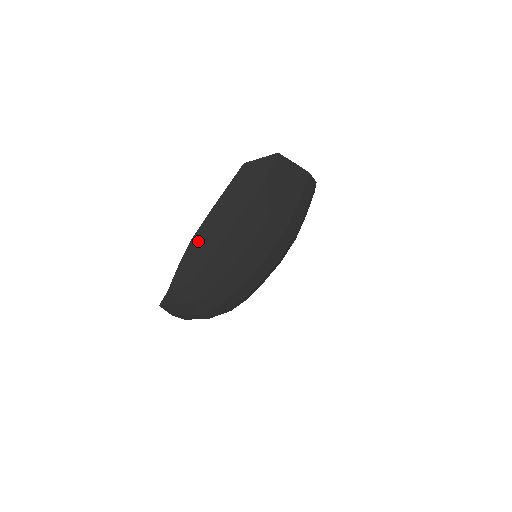
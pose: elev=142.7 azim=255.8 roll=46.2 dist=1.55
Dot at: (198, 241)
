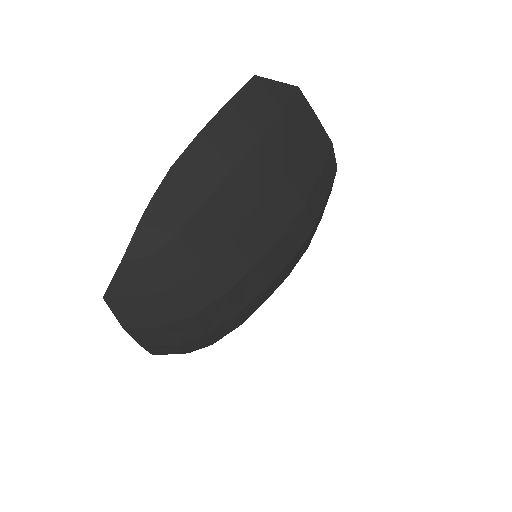
Dot at: (179, 176)
